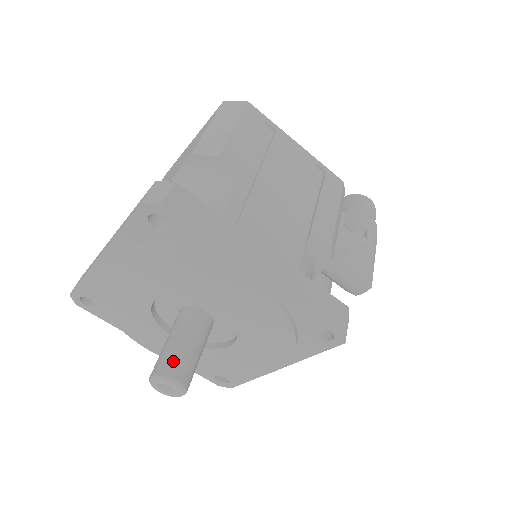
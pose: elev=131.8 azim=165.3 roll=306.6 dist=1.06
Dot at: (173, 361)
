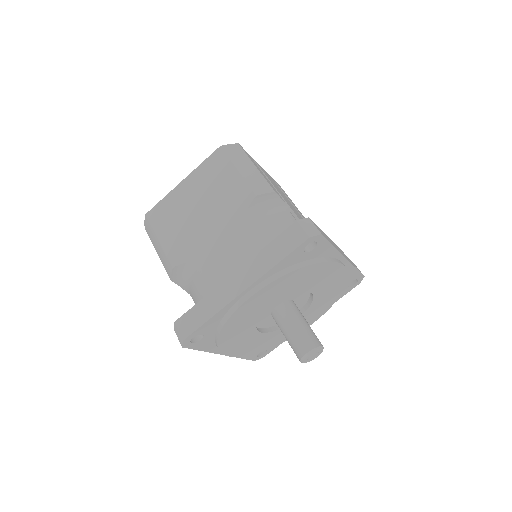
Dot at: (312, 337)
